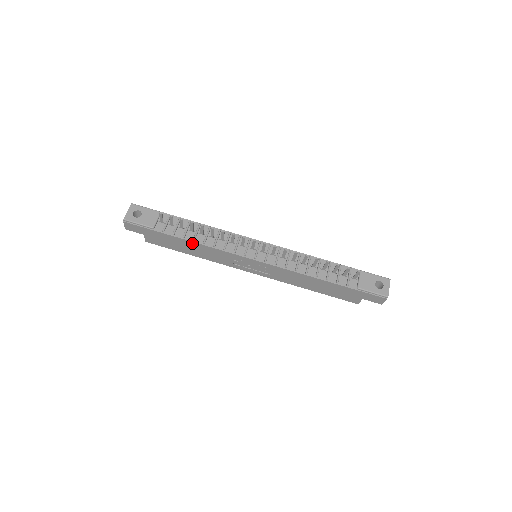
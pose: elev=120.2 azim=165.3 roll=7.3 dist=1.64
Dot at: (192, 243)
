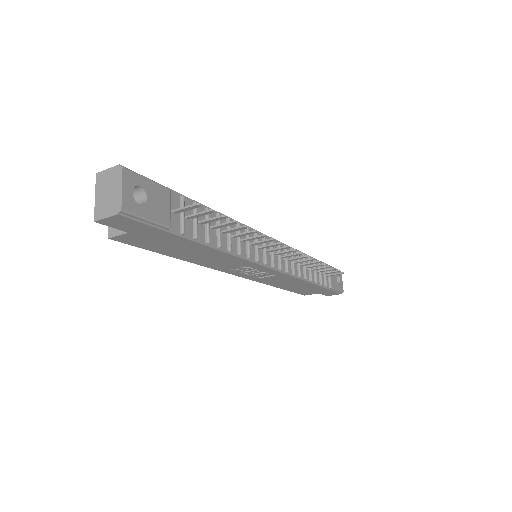
Dot at: (212, 250)
